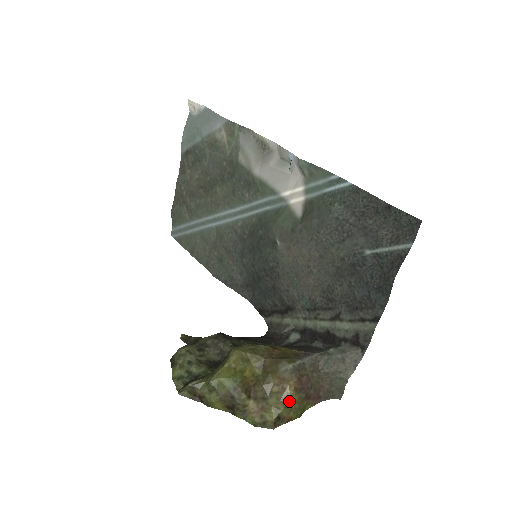
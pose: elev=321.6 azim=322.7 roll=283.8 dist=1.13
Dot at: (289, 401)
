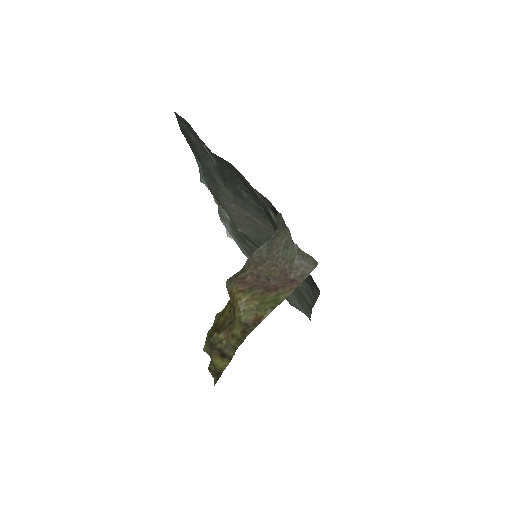
Dot at: (239, 304)
